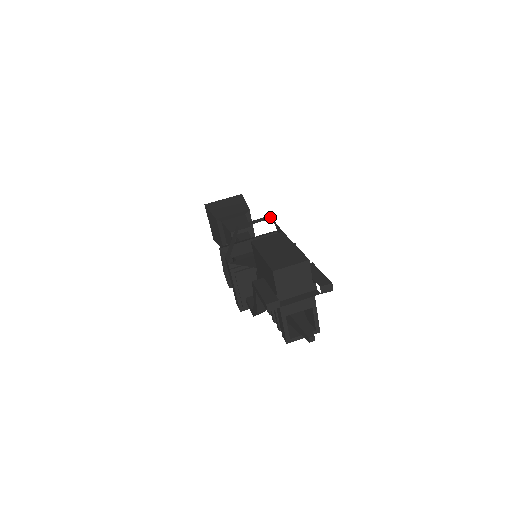
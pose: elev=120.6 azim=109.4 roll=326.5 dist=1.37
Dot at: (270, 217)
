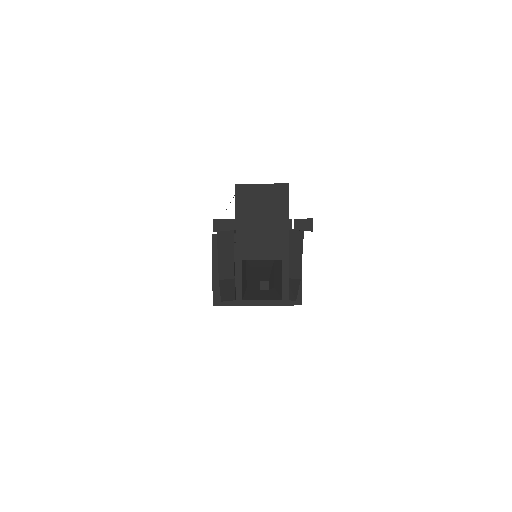
Dot at: occluded
